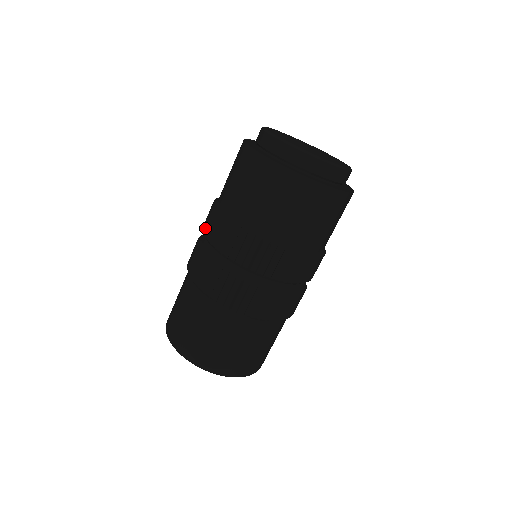
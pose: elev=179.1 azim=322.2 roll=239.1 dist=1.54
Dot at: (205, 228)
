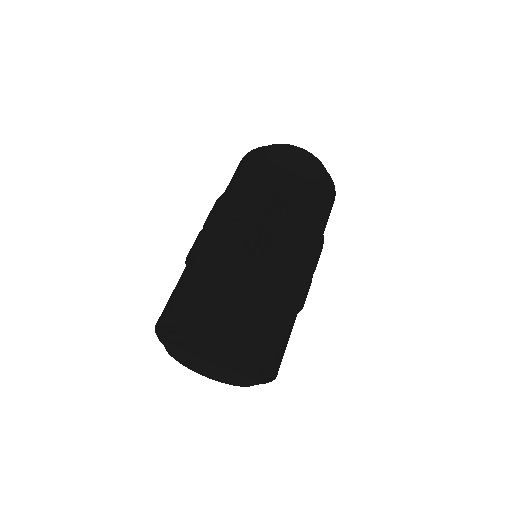
Dot at: occluded
